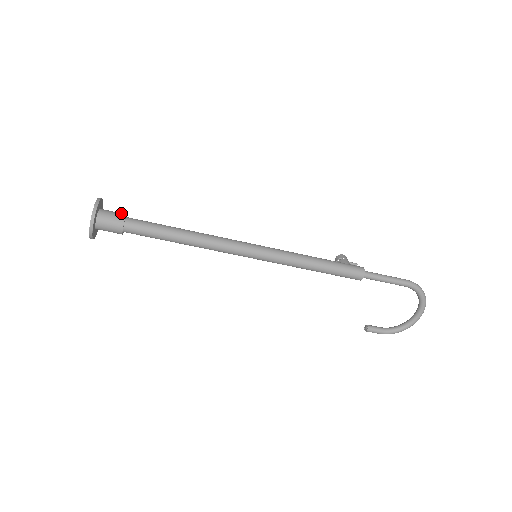
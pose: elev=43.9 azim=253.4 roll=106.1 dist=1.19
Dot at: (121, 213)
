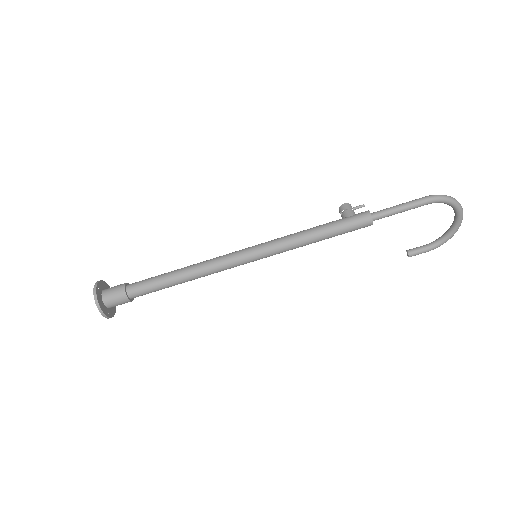
Dot at: (120, 286)
